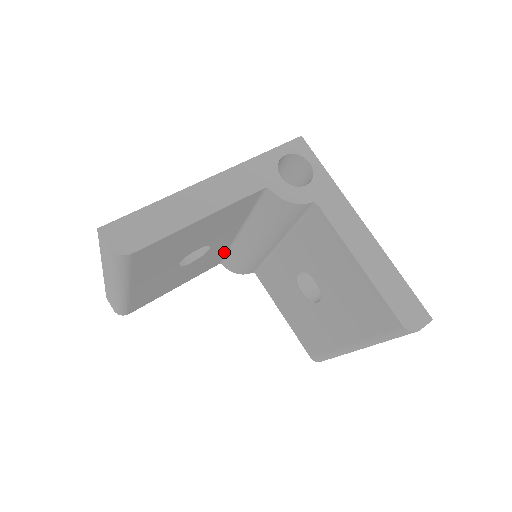
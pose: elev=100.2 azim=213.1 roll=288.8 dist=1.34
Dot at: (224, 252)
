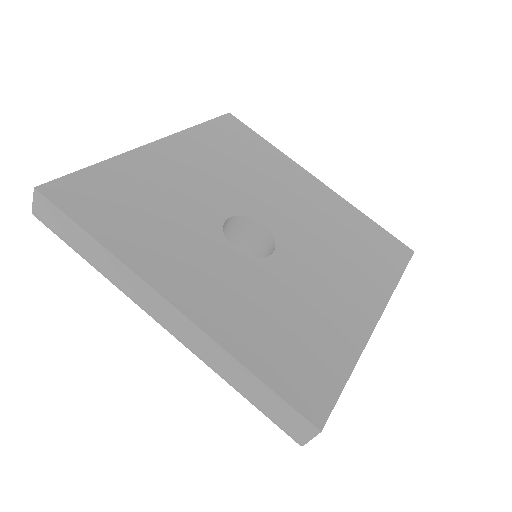
Dot at: occluded
